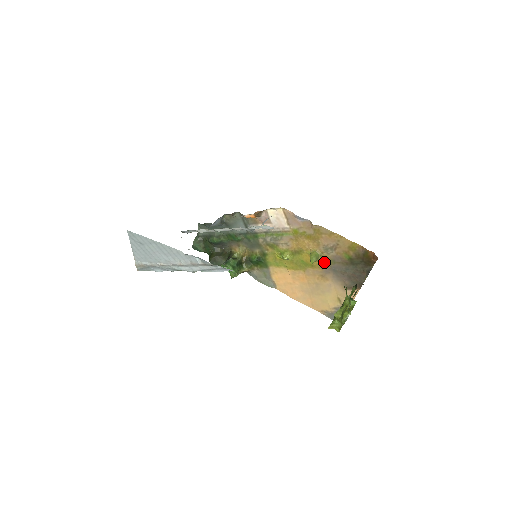
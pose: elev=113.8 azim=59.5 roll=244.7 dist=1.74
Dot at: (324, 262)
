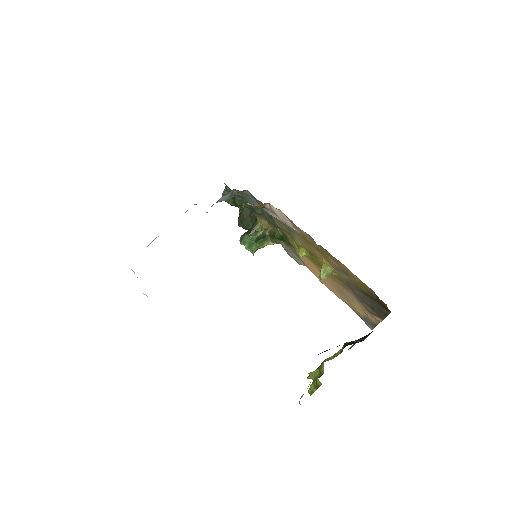
Dot at: (340, 278)
